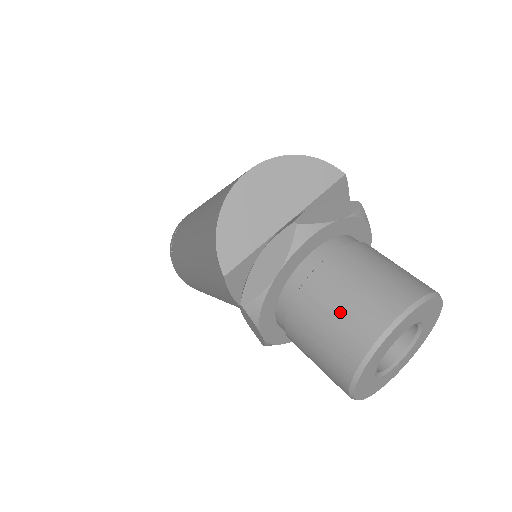
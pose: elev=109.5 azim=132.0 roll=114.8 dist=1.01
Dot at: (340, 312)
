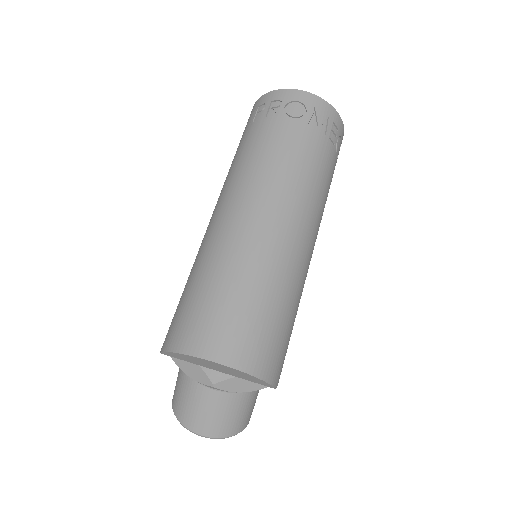
Dot at: (190, 407)
